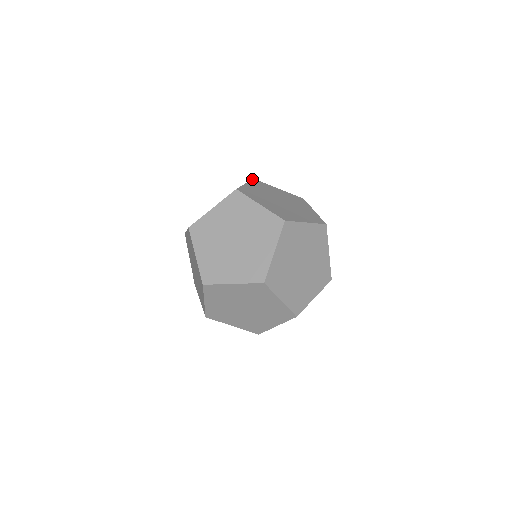
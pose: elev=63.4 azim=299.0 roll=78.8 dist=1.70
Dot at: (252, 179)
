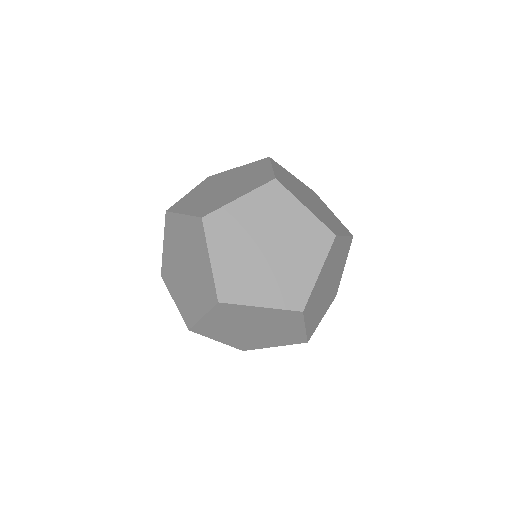
Dot at: (334, 241)
